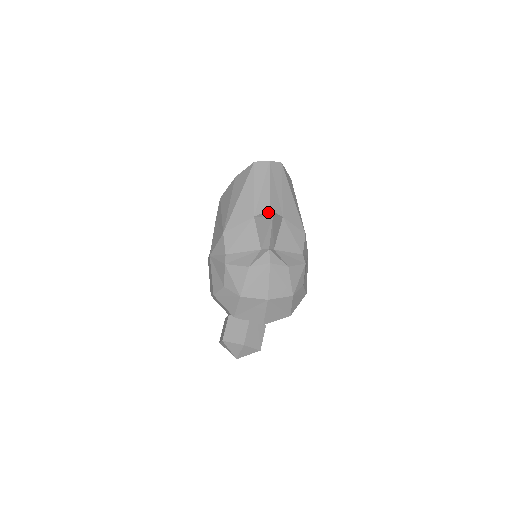
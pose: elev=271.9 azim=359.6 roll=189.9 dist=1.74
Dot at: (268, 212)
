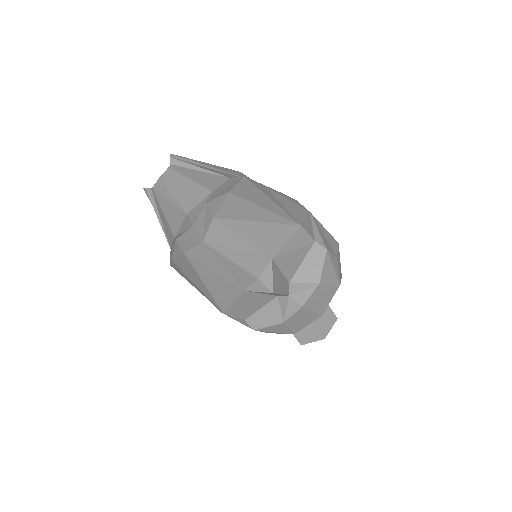
Dot at: (258, 284)
